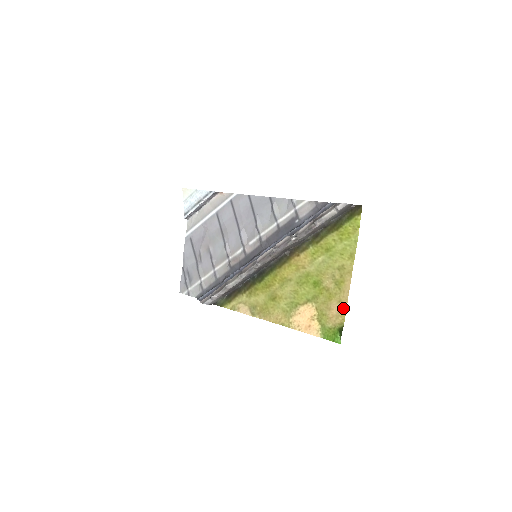
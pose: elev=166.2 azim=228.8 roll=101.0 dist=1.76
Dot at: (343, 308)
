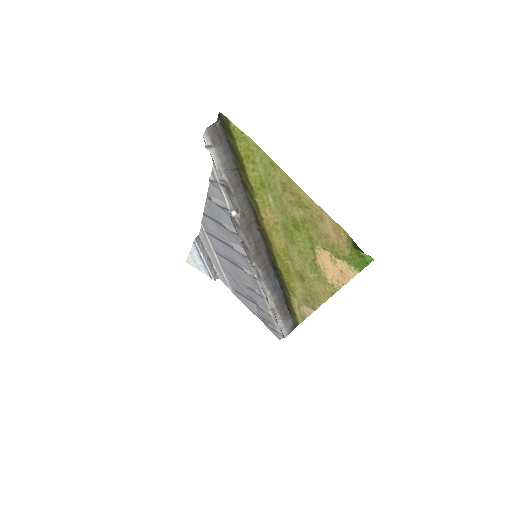
Dot at: (330, 222)
